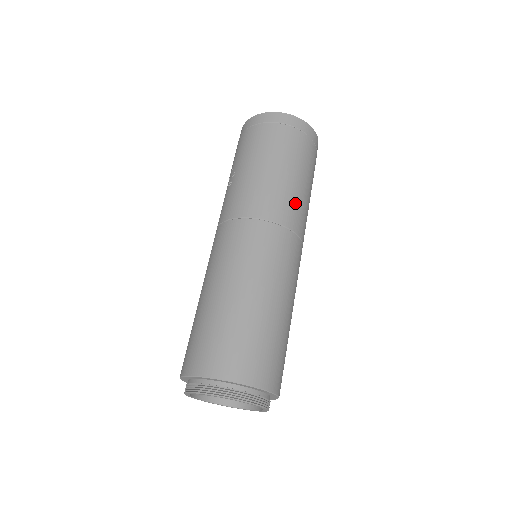
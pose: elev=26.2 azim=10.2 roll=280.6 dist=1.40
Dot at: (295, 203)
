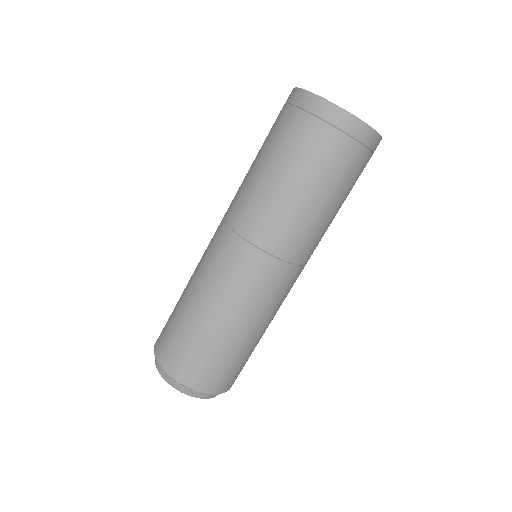
Dot at: (274, 216)
